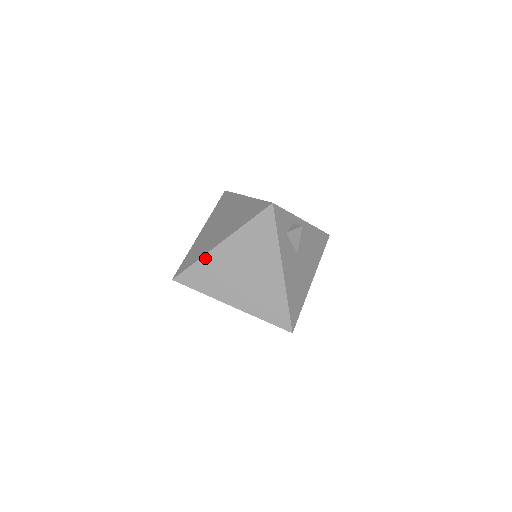
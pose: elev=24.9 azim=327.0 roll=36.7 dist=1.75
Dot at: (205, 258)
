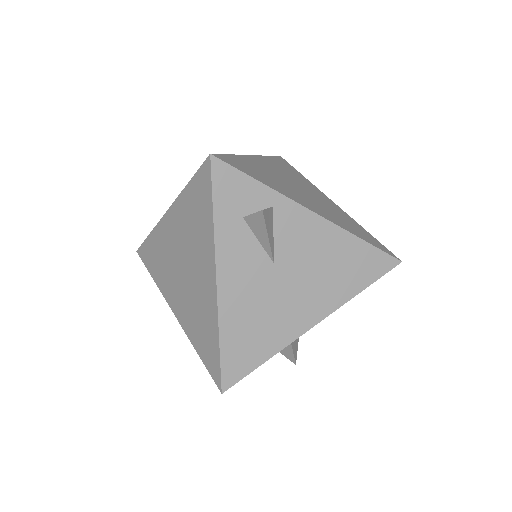
Dot at: (156, 230)
